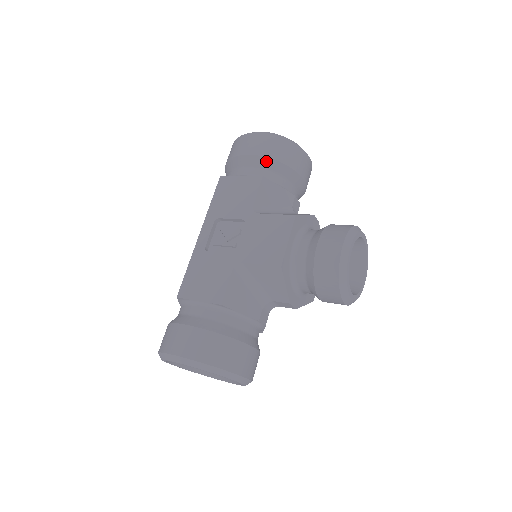
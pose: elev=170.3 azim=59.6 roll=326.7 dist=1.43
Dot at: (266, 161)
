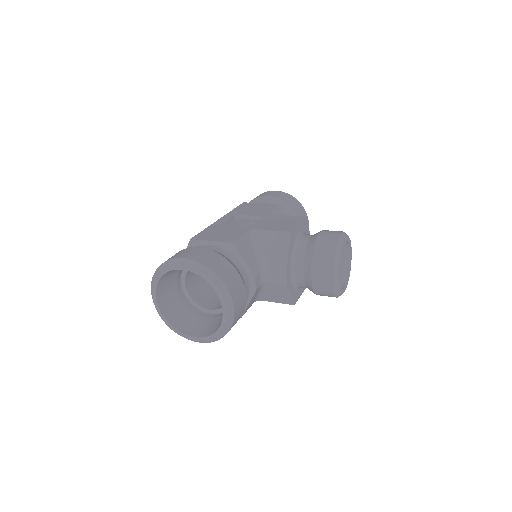
Dot at: (282, 203)
